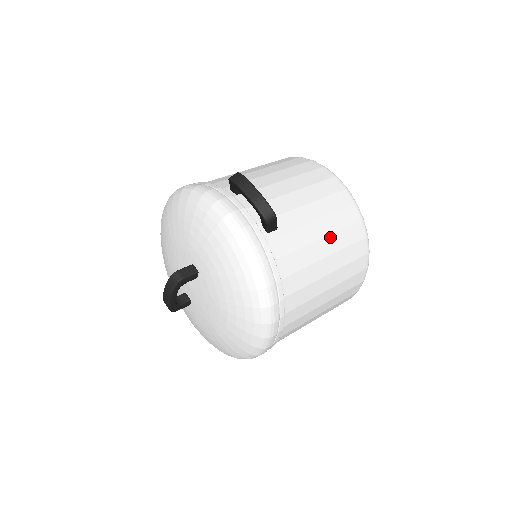
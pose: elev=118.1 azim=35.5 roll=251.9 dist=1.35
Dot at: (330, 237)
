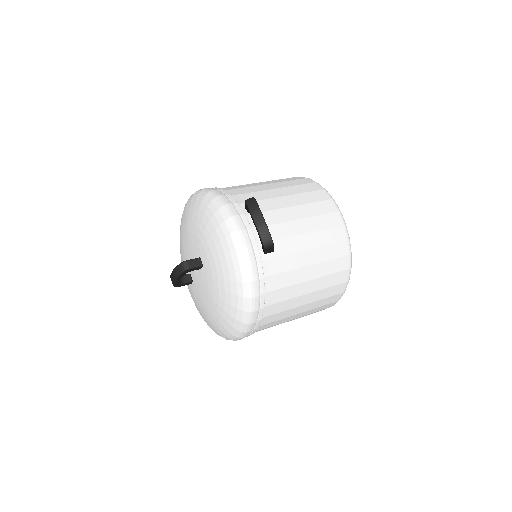
Dot at: (317, 265)
